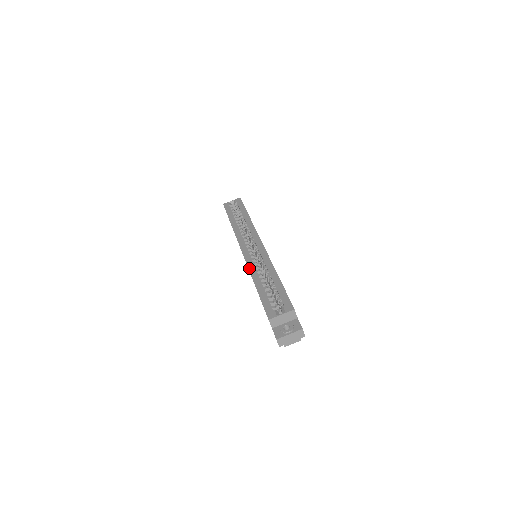
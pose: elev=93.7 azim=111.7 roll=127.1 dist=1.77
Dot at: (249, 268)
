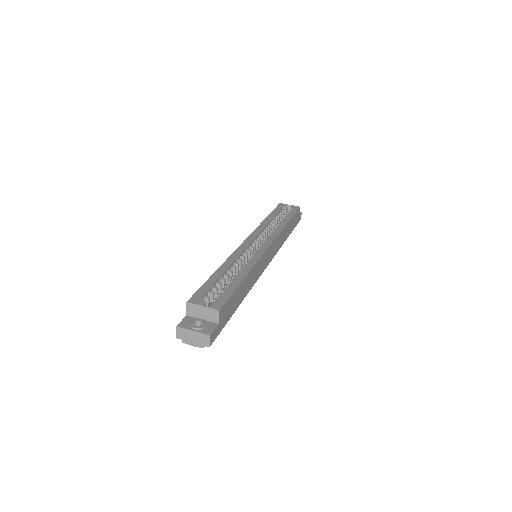
Dot at: (231, 255)
